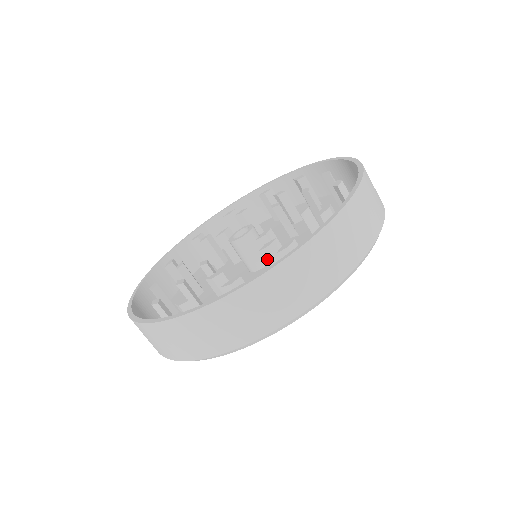
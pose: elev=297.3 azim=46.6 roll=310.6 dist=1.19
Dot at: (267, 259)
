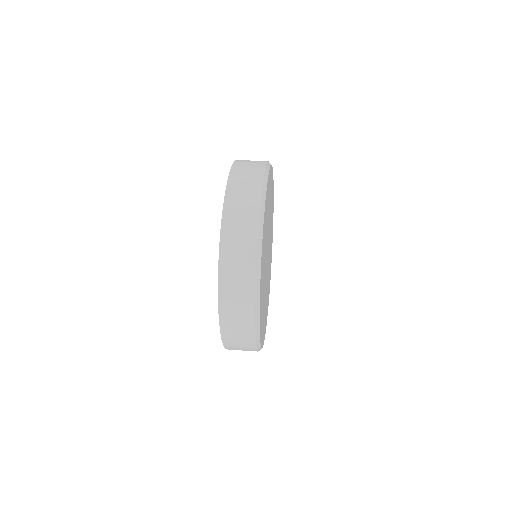
Dot at: occluded
